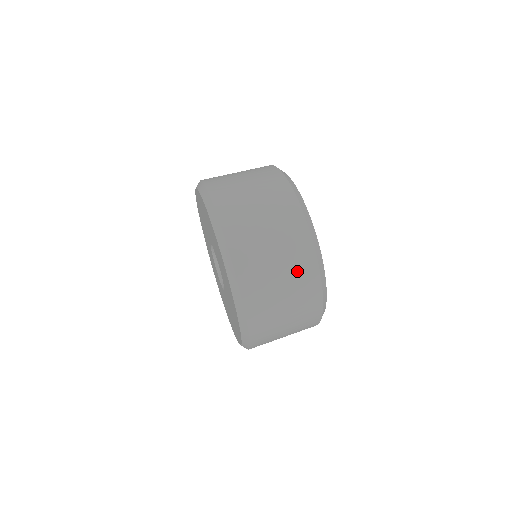
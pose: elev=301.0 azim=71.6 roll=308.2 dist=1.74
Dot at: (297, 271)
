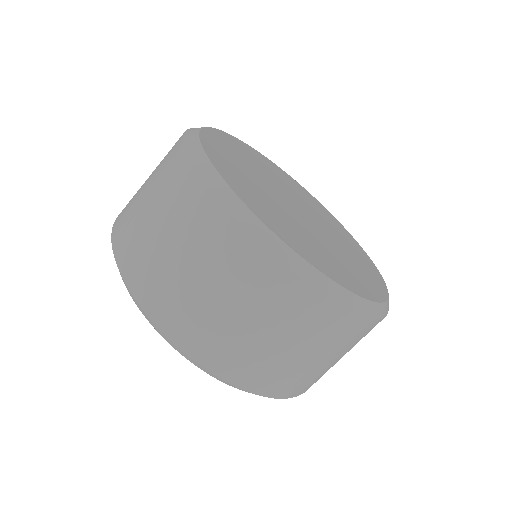
Dot at: (348, 342)
